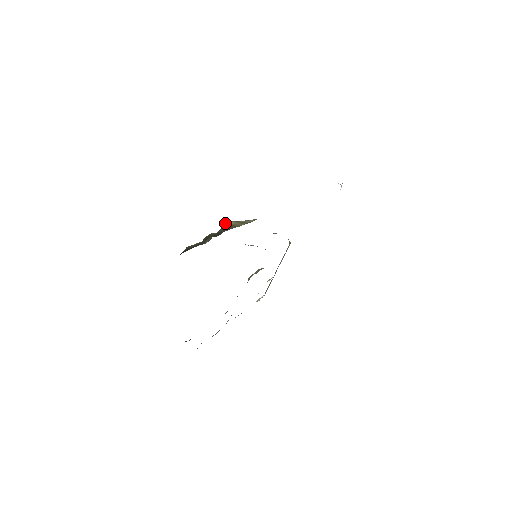
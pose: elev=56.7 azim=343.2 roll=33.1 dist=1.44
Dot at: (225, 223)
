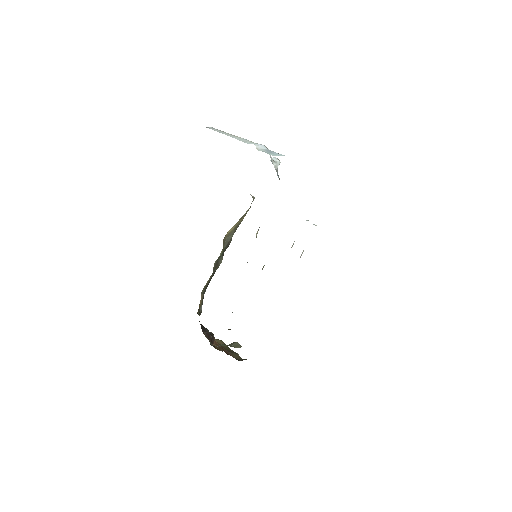
Dot at: (225, 236)
